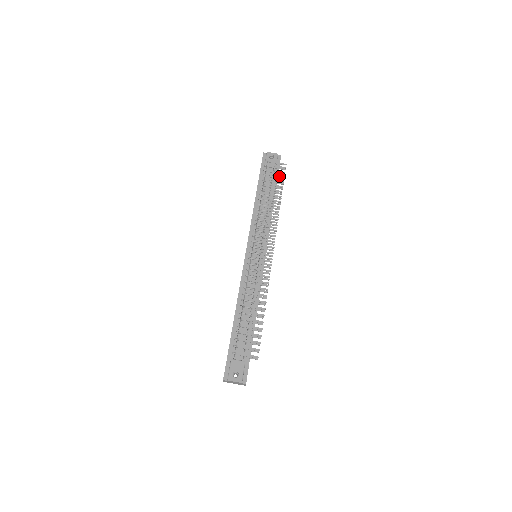
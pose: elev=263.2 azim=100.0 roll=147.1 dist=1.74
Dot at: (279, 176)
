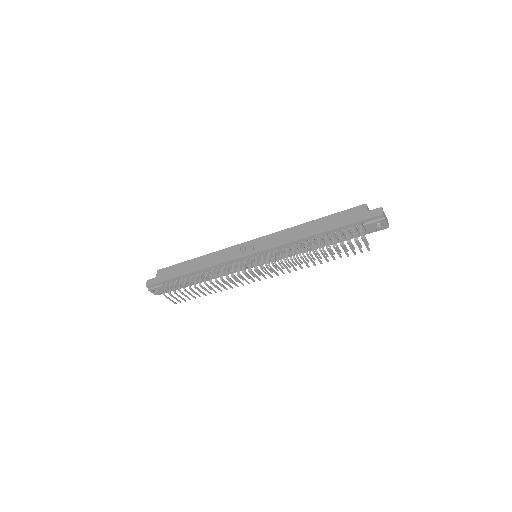
Dot at: (353, 246)
